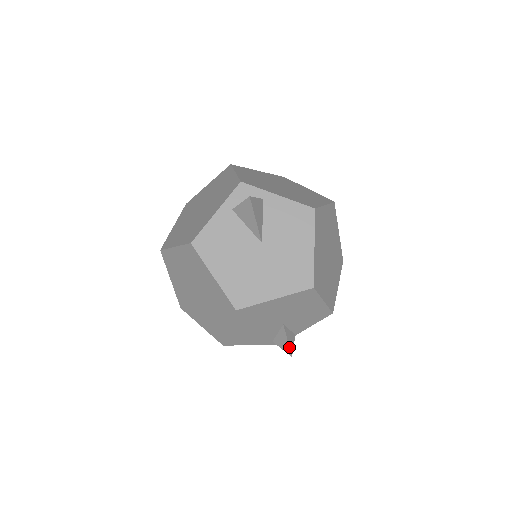
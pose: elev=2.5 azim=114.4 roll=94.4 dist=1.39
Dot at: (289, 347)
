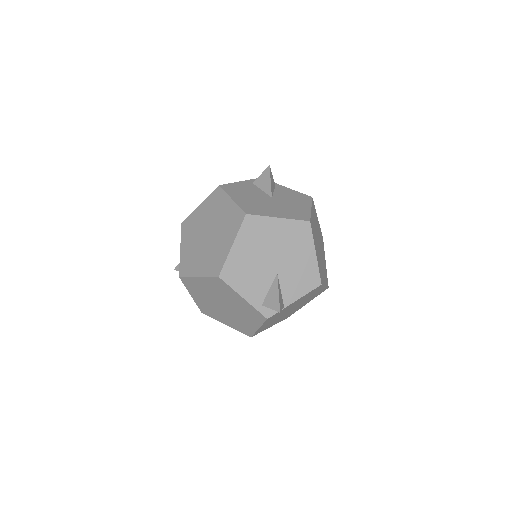
Dot at: (279, 300)
